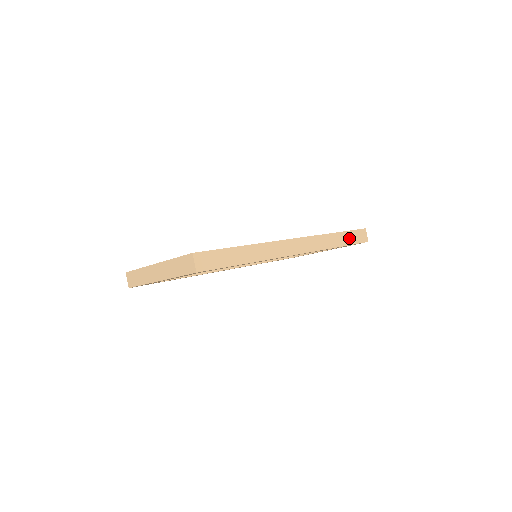
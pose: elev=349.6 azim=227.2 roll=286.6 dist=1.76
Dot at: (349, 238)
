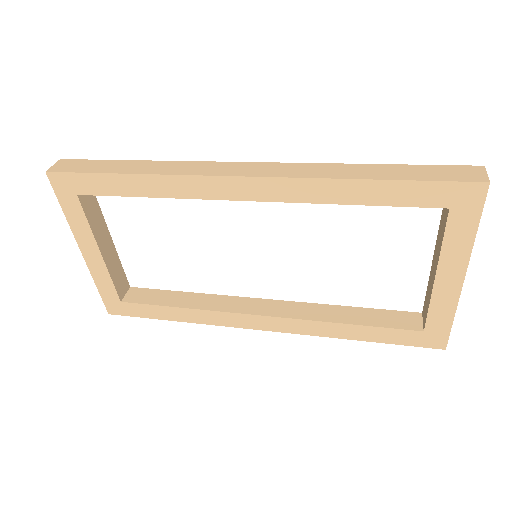
Dot at: (411, 173)
